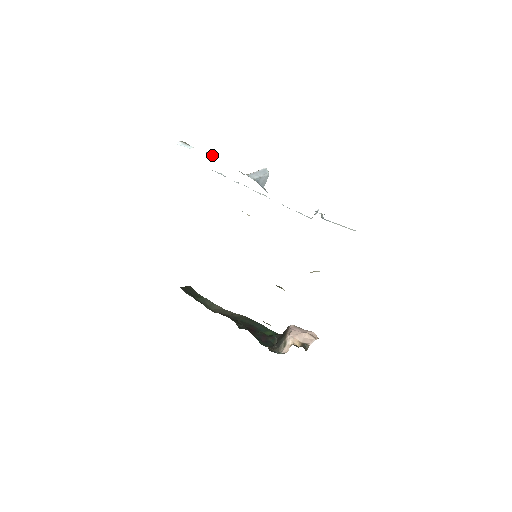
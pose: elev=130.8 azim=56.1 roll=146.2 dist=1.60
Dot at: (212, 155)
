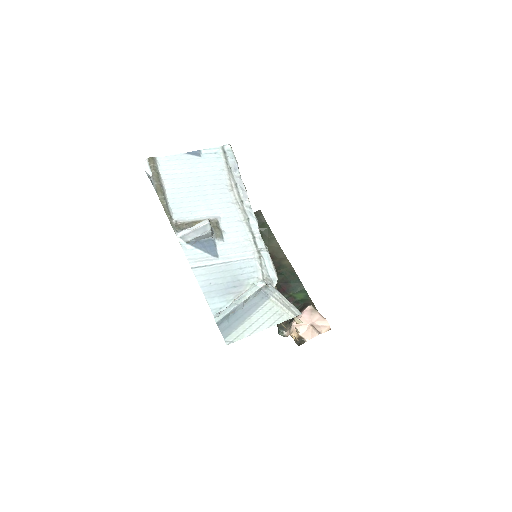
Dot at: (161, 195)
